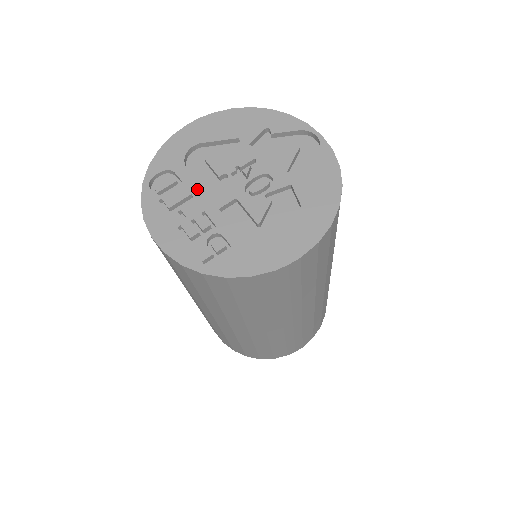
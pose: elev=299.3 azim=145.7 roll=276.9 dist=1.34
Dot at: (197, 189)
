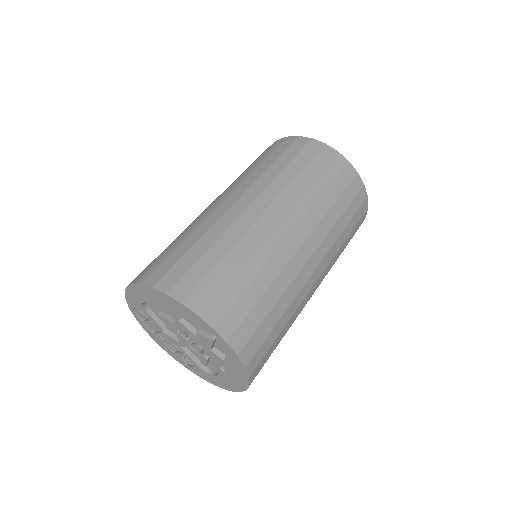
Dot at: (162, 330)
